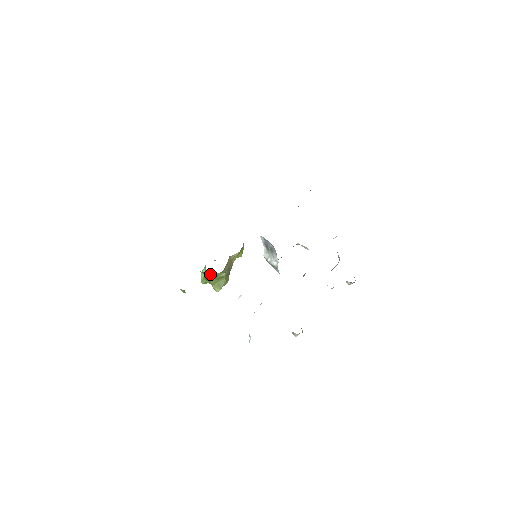
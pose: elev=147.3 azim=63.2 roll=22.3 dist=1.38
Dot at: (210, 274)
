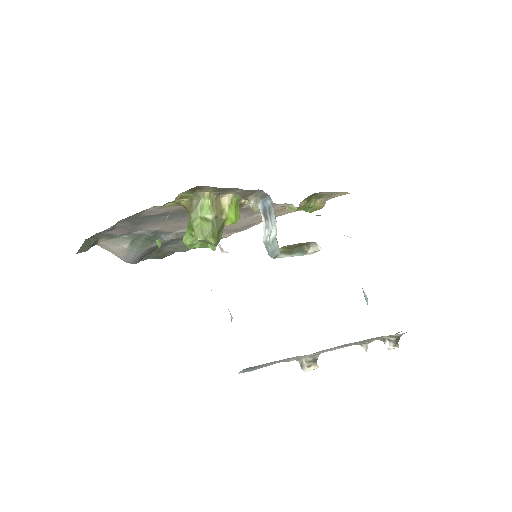
Dot at: (194, 205)
